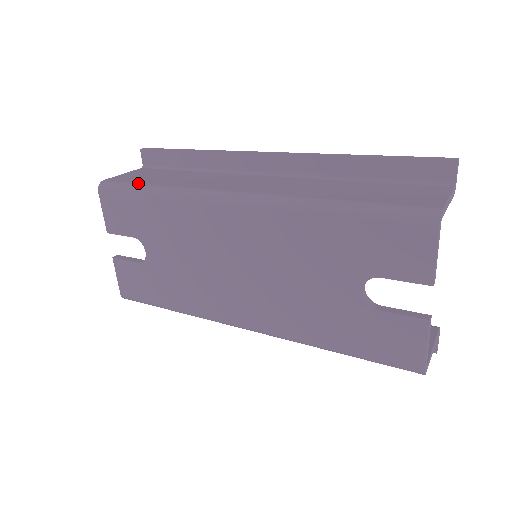
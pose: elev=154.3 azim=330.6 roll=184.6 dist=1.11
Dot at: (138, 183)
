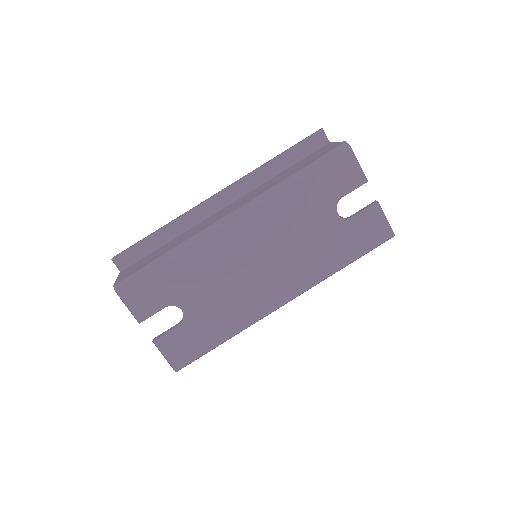
Dot at: (148, 263)
